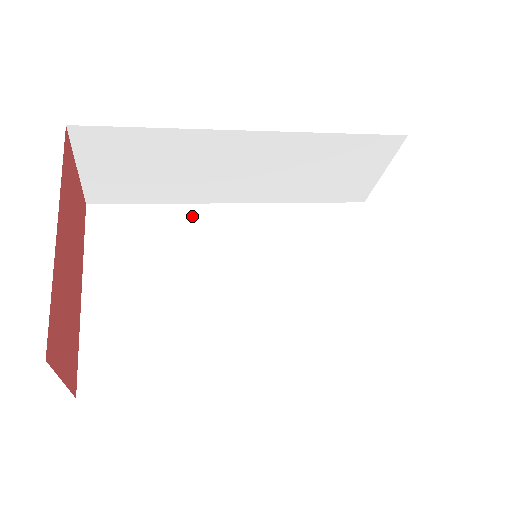
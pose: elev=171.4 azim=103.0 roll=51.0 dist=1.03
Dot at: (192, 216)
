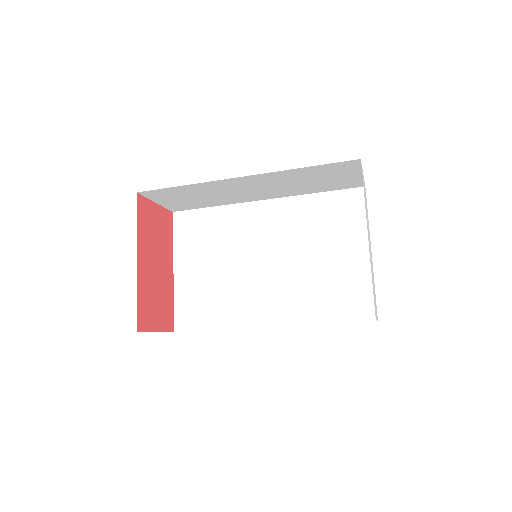
Dot at: (234, 214)
